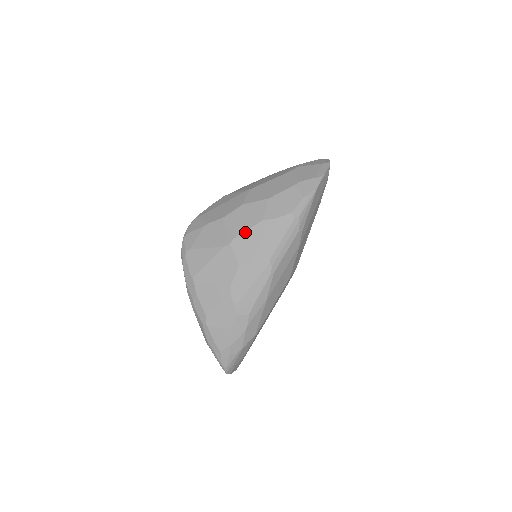
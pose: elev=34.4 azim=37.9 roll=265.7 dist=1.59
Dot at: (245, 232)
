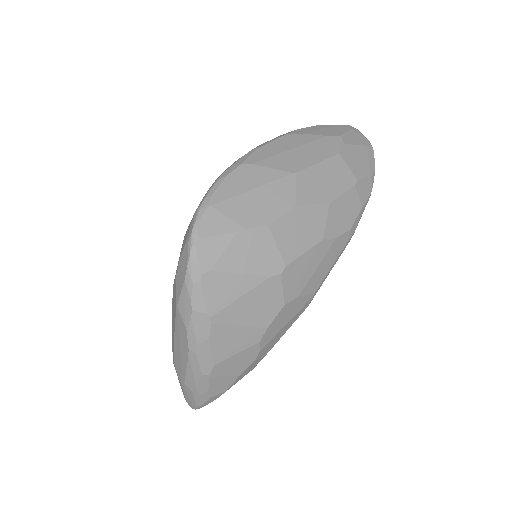
Dot at: (301, 256)
